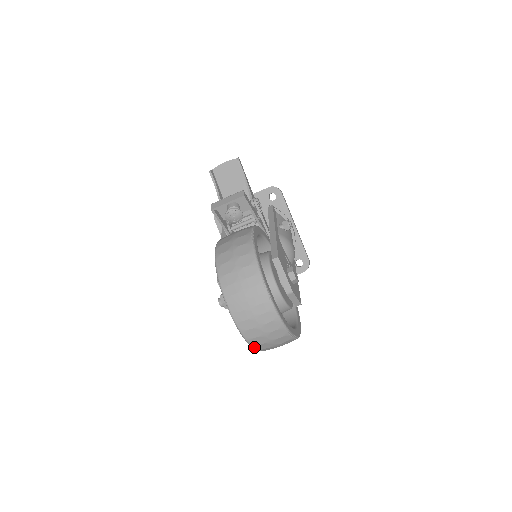
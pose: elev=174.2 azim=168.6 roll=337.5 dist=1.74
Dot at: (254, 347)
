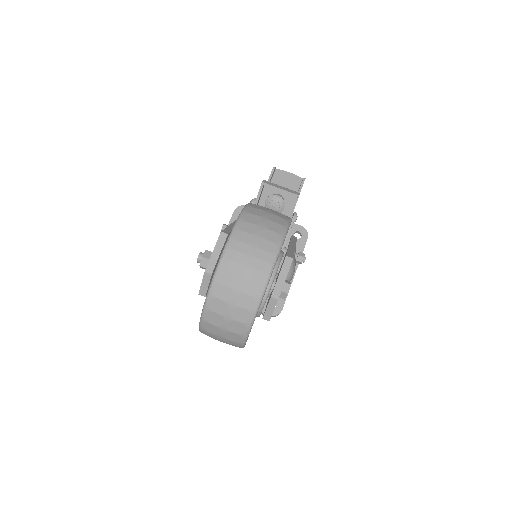
Dot at: (205, 311)
